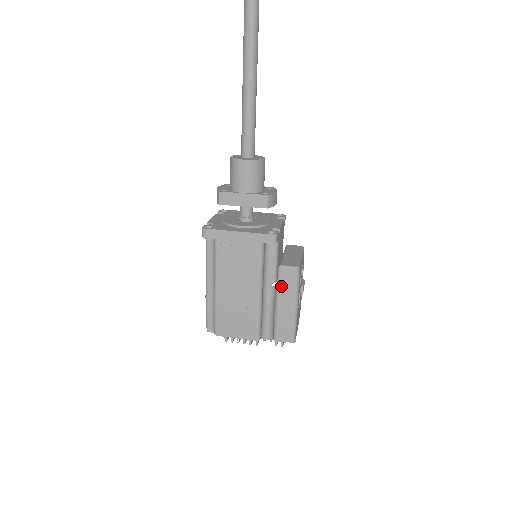
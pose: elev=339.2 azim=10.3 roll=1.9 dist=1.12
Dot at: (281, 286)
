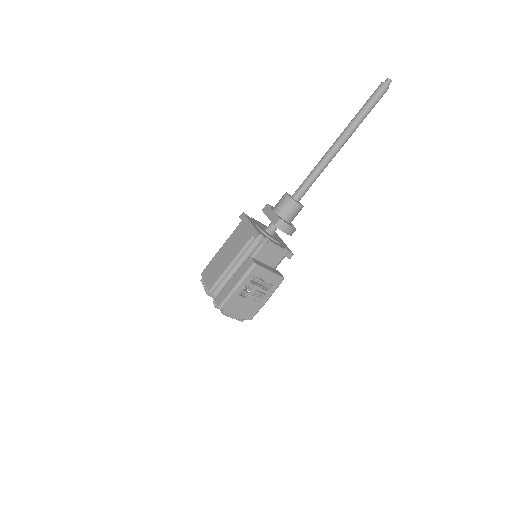
Dot at: (241, 268)
